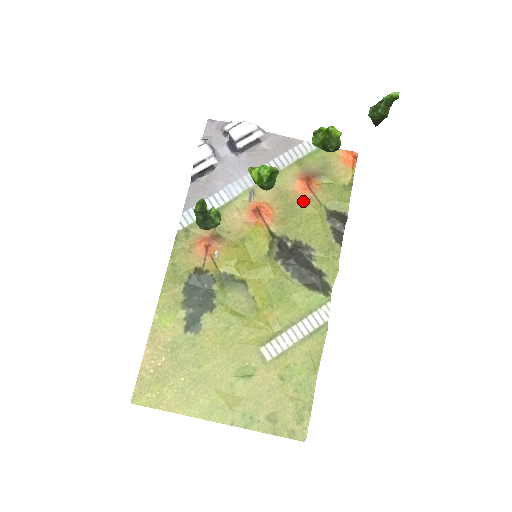
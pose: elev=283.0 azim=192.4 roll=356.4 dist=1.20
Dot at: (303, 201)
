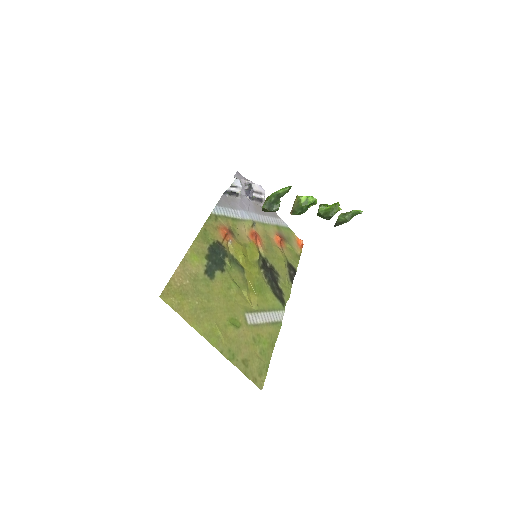
Dot at: (278, 247)
